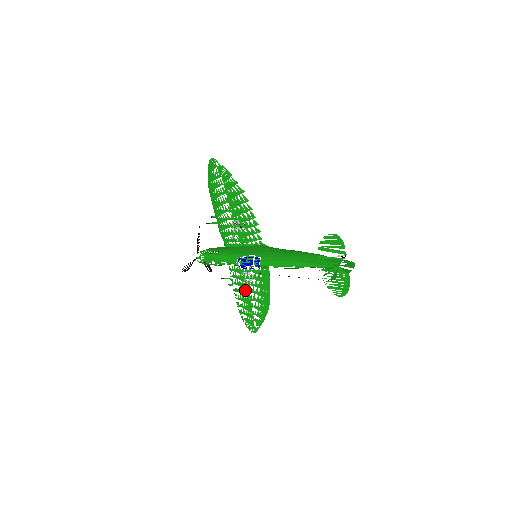
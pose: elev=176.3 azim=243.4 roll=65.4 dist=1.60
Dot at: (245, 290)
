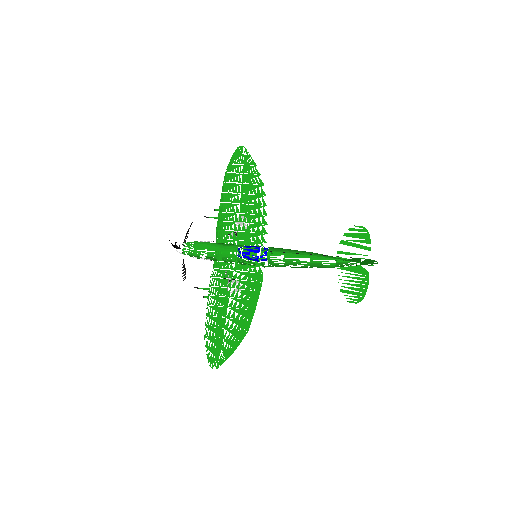
Dot at: (225, 302)
